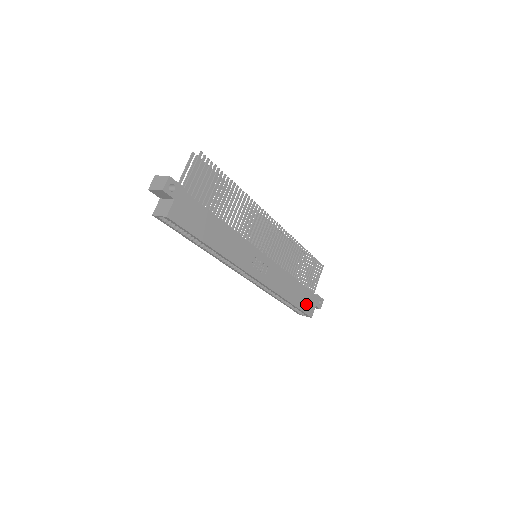
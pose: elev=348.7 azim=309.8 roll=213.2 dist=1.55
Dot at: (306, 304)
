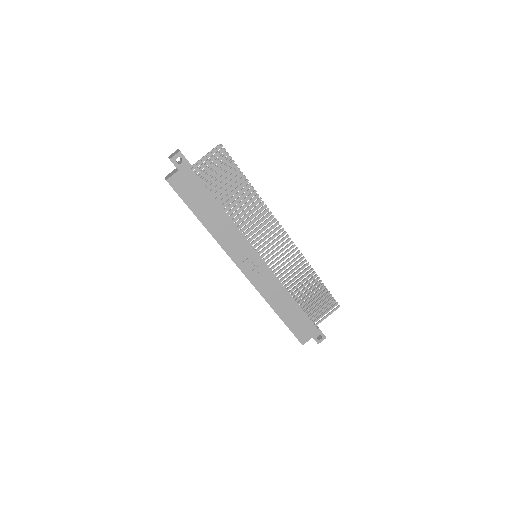
Dot at: (299, 328)
